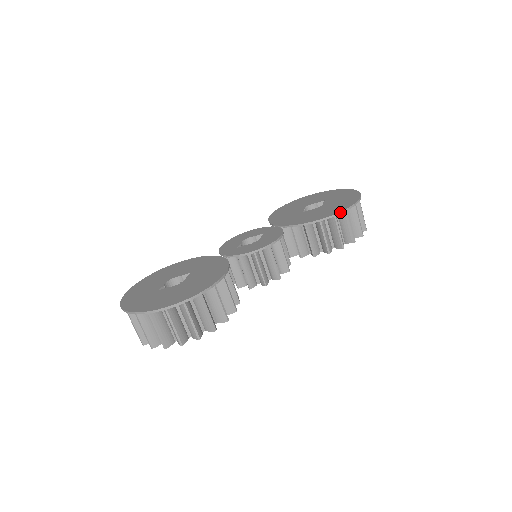
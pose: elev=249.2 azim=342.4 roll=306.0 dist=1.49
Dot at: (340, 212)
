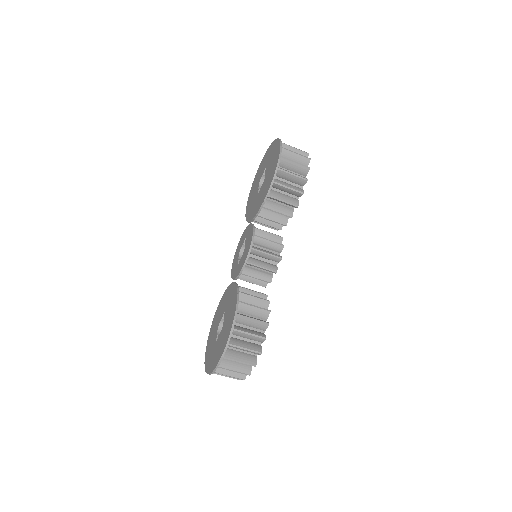
Dot at: (274, 176)
